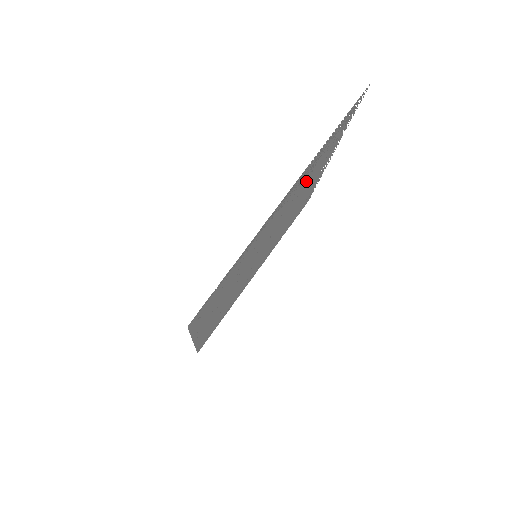
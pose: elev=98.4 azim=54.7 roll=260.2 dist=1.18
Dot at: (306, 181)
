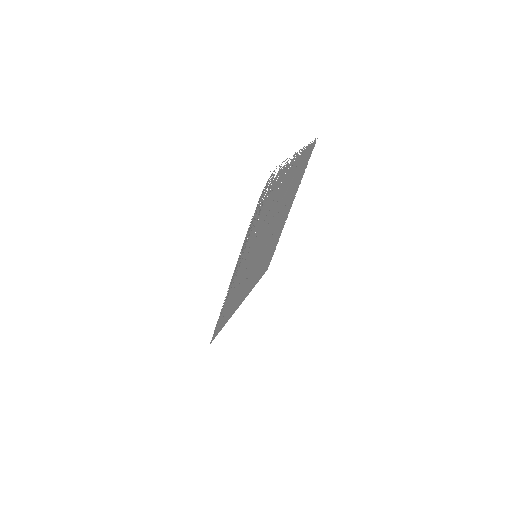
Dot at: (263, 218)
